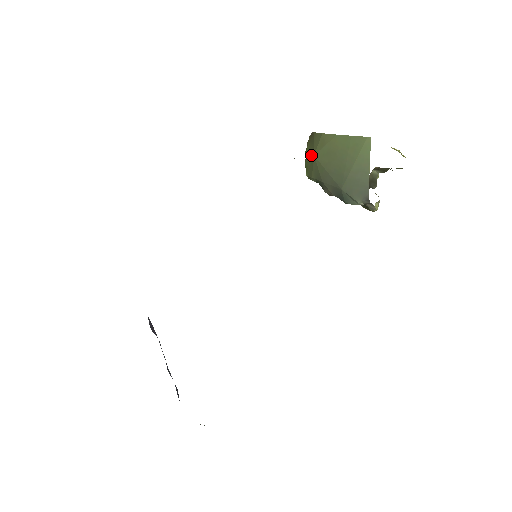
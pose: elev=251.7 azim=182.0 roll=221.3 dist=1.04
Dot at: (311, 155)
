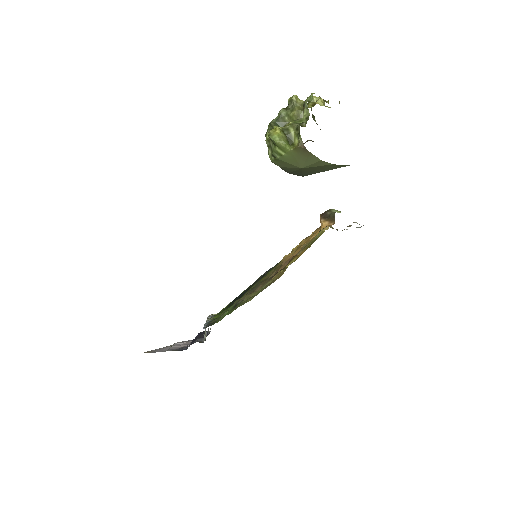
Dot at: (296, 164)
